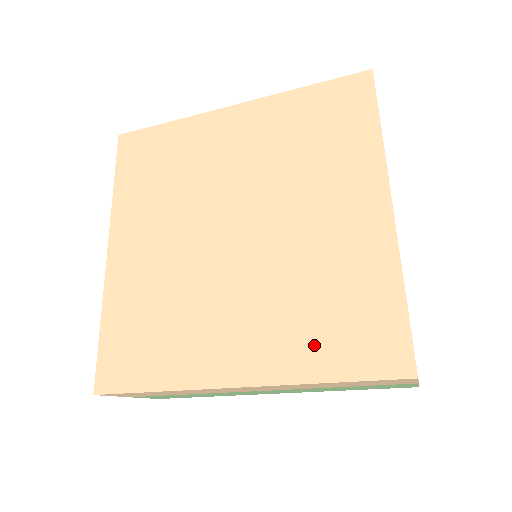
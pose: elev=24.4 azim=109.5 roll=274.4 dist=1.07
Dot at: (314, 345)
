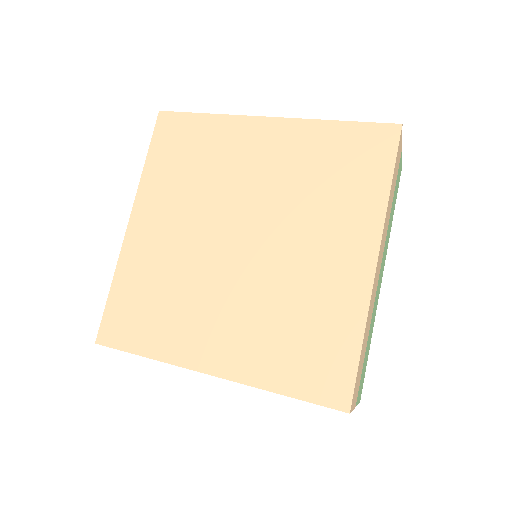
Dot at: (278, 361)
